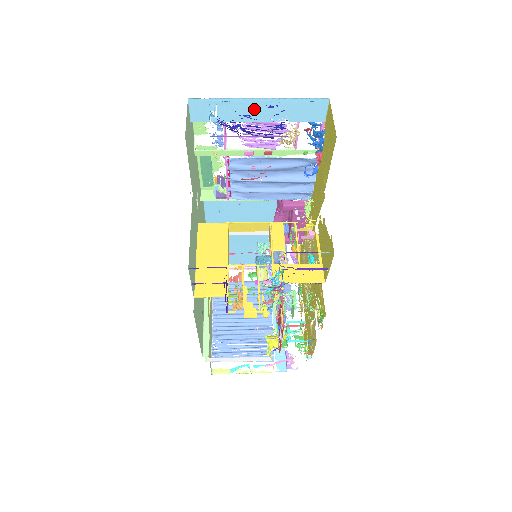
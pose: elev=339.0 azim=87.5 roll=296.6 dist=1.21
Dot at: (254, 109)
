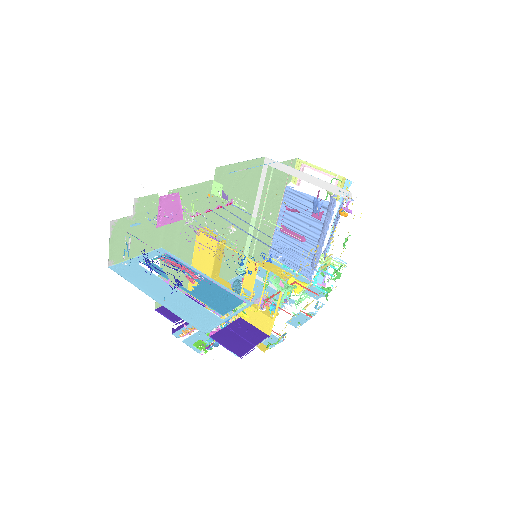
Dot at: occluded
